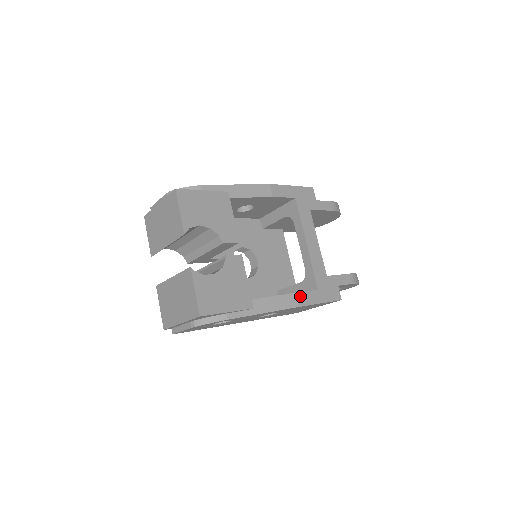
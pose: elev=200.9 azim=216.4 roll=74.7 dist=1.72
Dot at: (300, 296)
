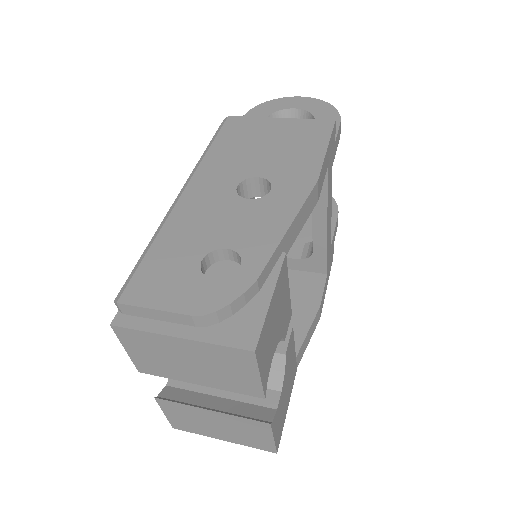
Dot at: (321, 304)
